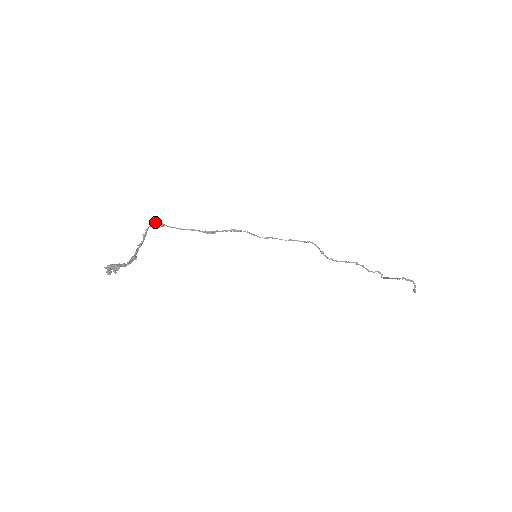
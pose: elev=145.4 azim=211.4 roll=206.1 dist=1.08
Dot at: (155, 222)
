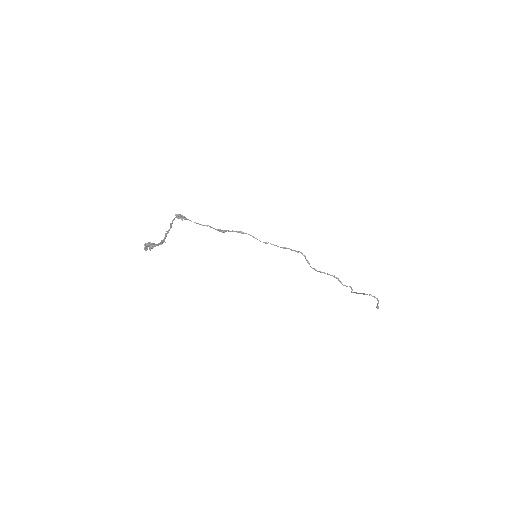
Dot at: (180, 215)
